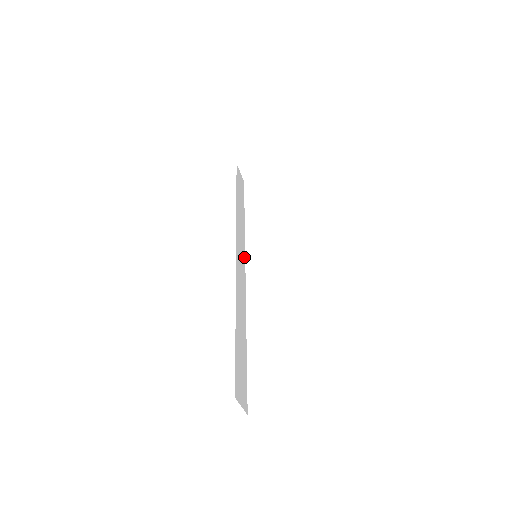
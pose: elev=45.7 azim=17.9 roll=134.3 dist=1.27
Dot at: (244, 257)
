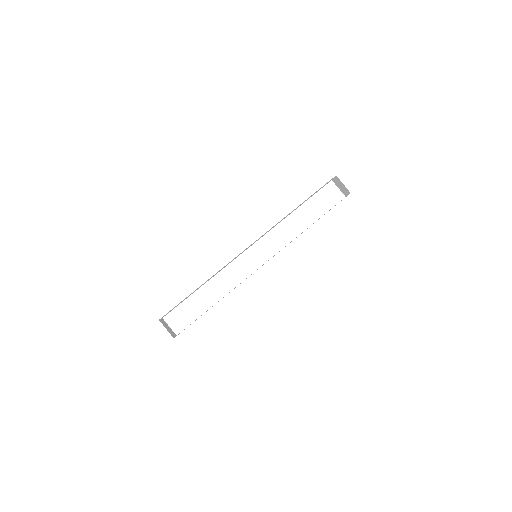
Dot at: occluded
